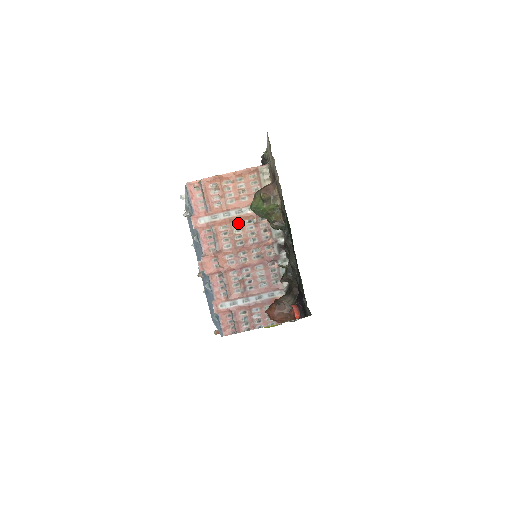
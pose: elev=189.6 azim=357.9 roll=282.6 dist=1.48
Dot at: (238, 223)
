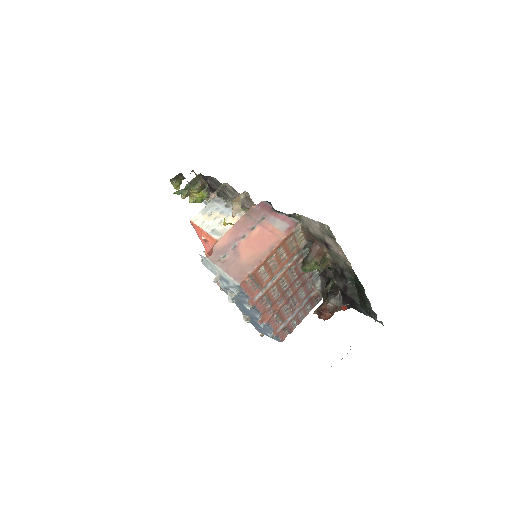
Dot at: (282, 277)
